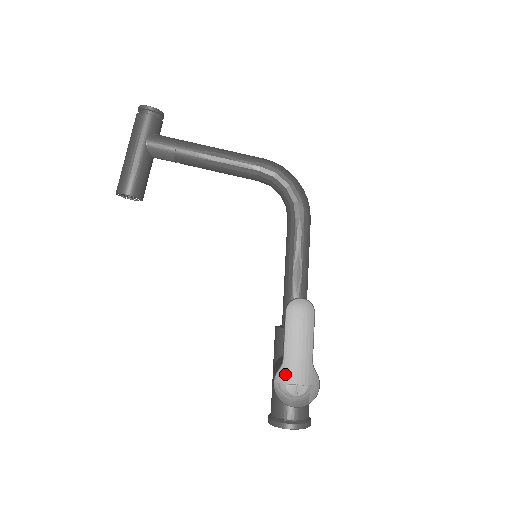
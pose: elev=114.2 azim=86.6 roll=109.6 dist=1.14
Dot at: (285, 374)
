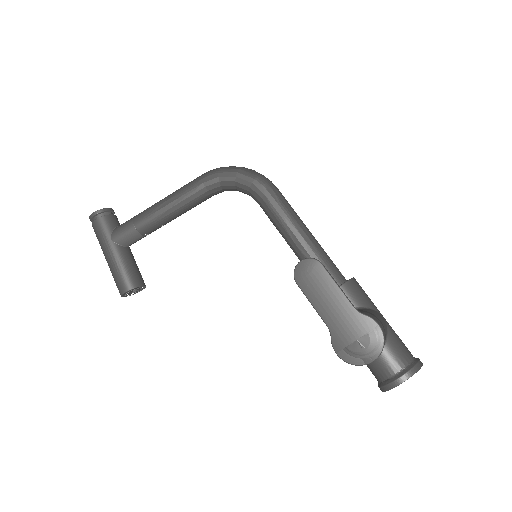
Dot at: (339, 338)
